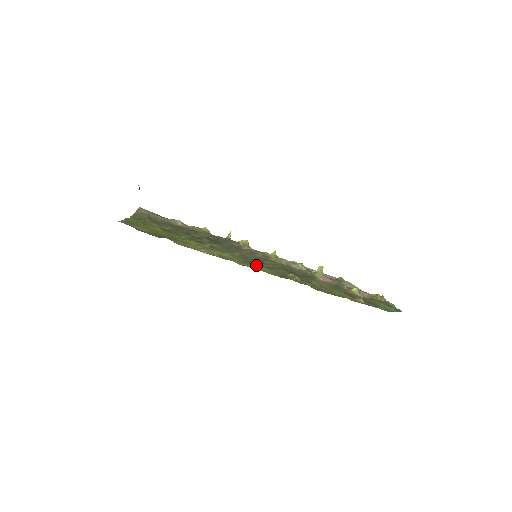
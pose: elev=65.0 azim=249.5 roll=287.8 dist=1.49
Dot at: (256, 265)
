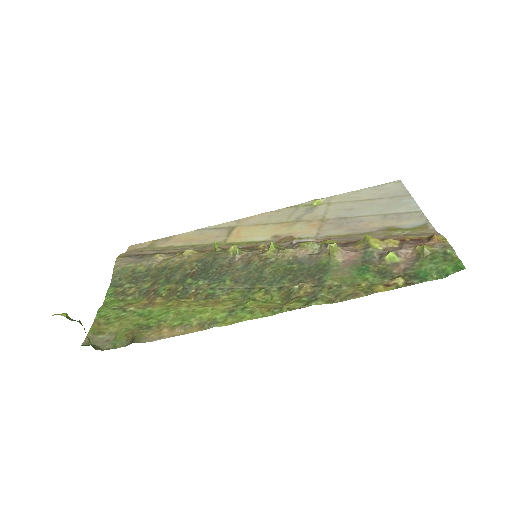
Dot at: (248, 304)
